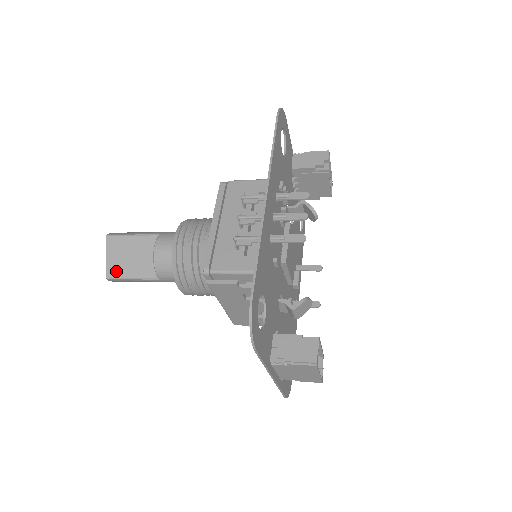
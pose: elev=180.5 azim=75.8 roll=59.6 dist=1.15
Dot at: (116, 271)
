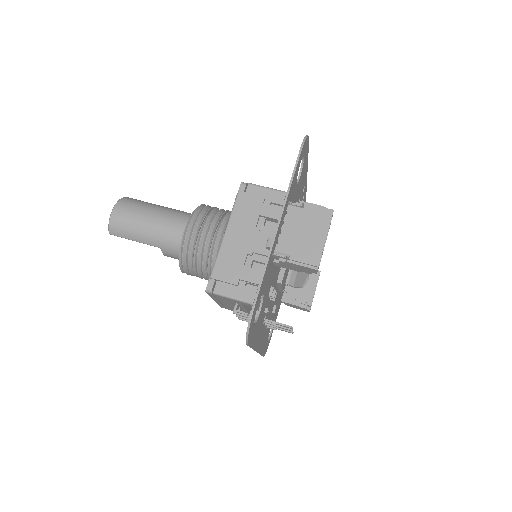
Dot at: occluded
